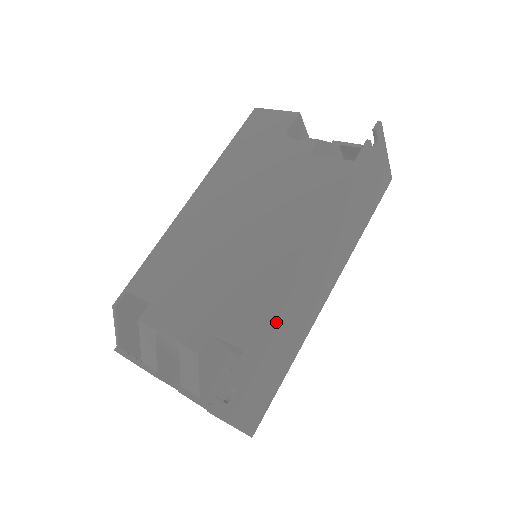
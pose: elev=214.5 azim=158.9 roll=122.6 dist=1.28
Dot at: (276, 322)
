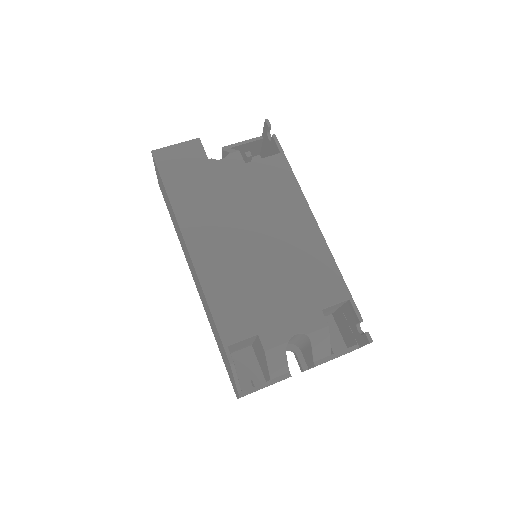
Dot at: occluded
